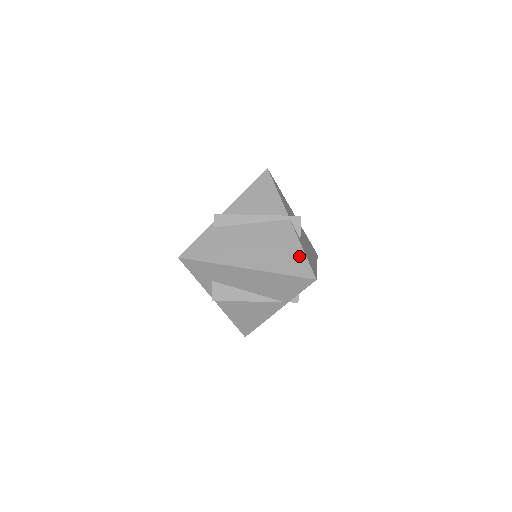
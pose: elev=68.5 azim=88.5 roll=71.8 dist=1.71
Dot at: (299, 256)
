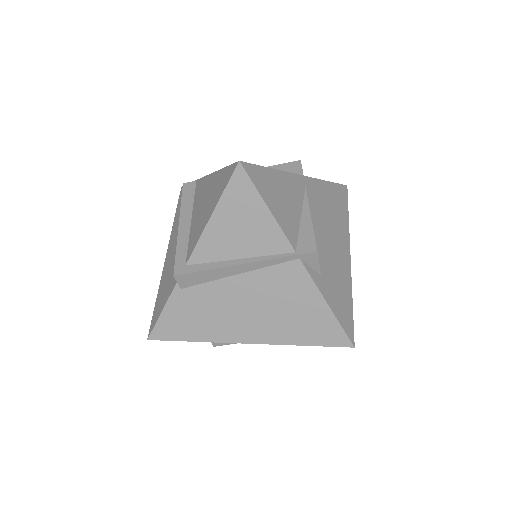
Dot at: (324, 317)
